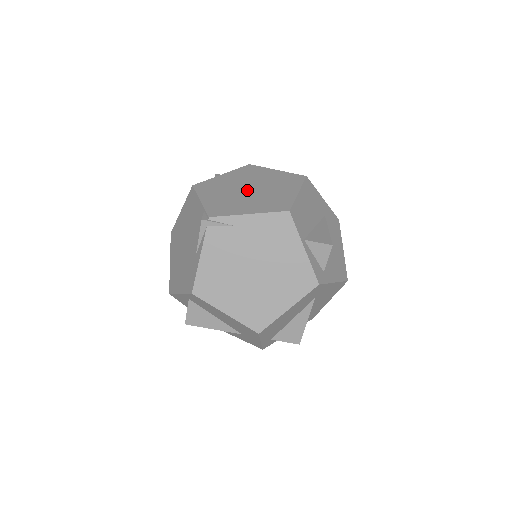
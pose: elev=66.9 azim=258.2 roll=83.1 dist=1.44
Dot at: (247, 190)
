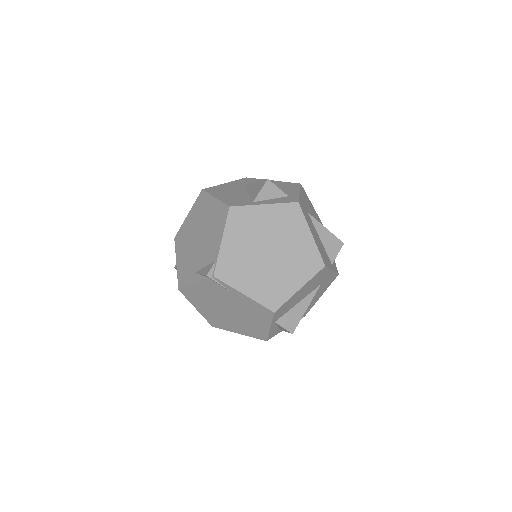
Dot at: (266, 254)
